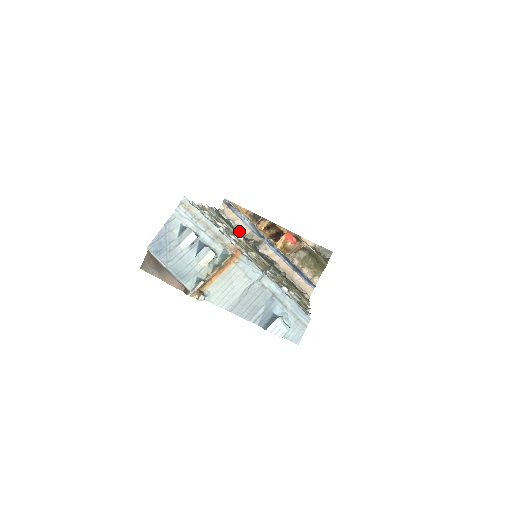
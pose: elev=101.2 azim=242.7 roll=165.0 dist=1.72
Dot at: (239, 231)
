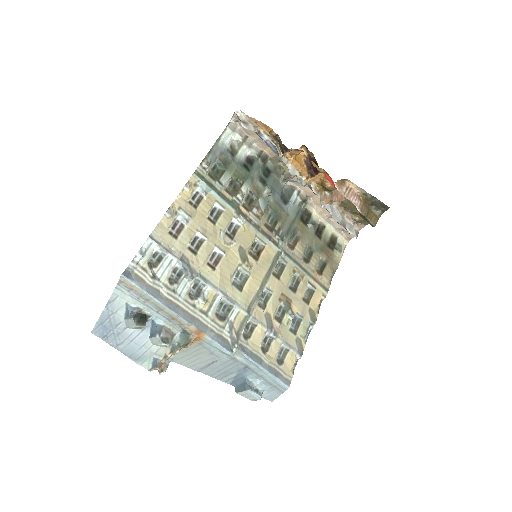
Dot at: (253, 172)
